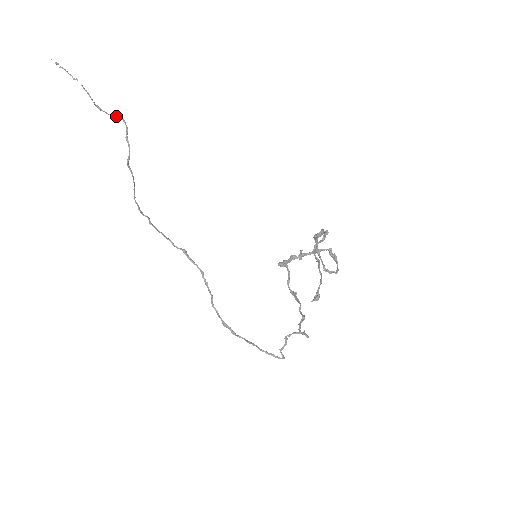
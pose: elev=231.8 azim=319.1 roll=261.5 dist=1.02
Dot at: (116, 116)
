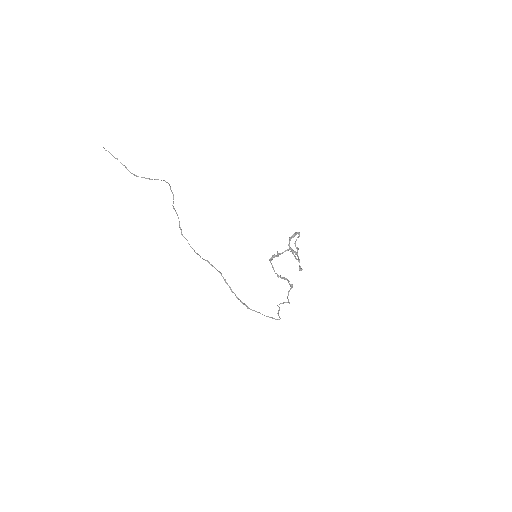
Dot at: (155, 179)
